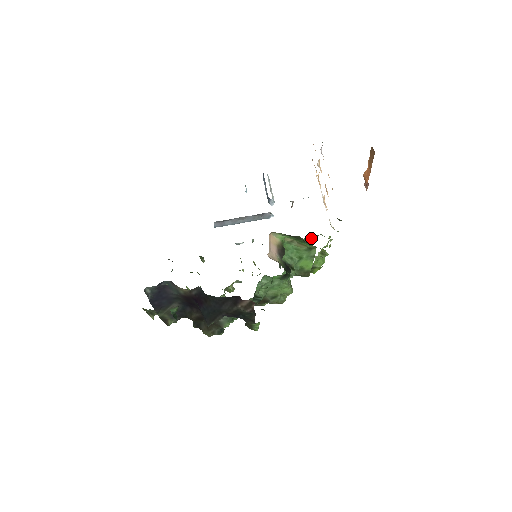
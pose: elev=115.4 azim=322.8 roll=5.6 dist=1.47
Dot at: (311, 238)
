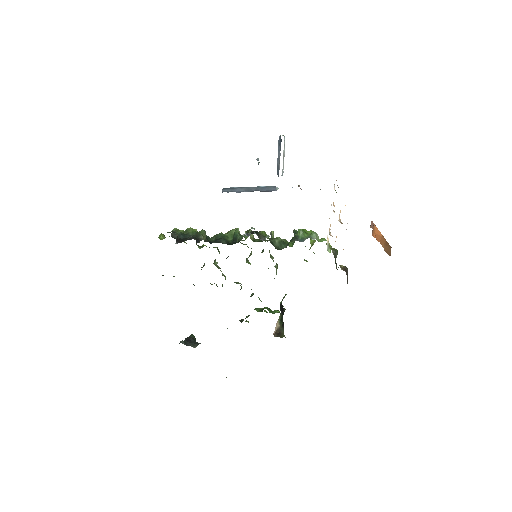
Dot at: (306, 235)
